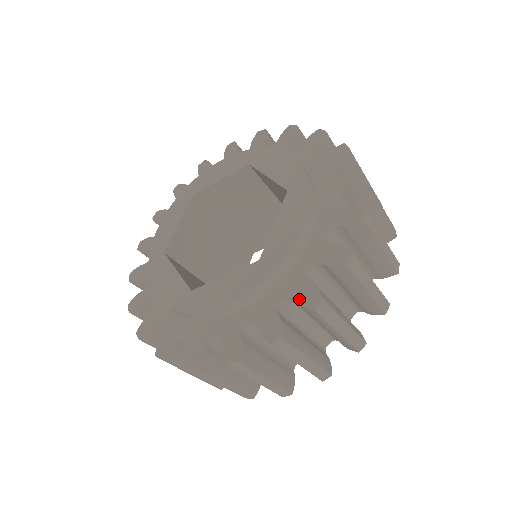
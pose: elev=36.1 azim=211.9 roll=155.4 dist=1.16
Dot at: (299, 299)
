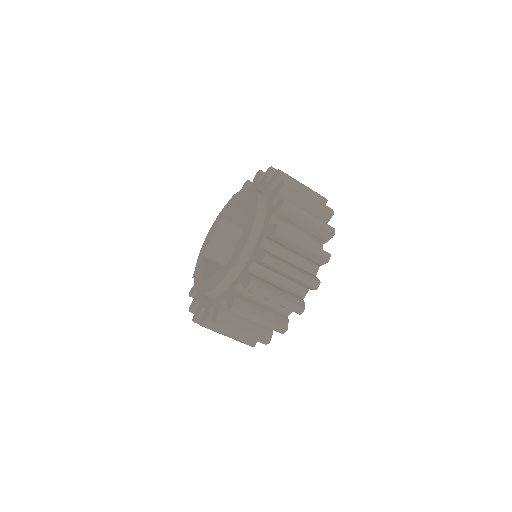
Dot at: (275, 211)
